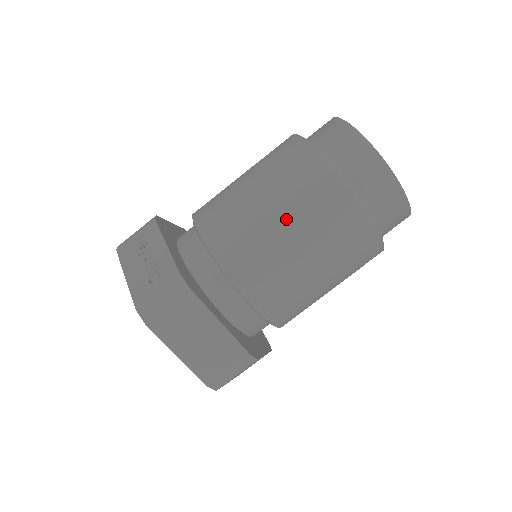
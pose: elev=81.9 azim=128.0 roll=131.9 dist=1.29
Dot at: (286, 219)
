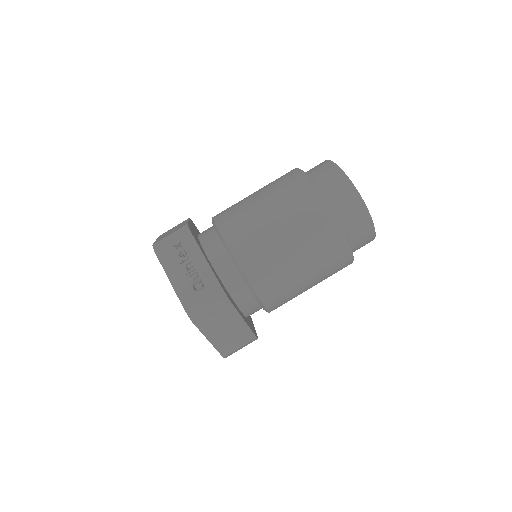
Dot at: (299, 251)
